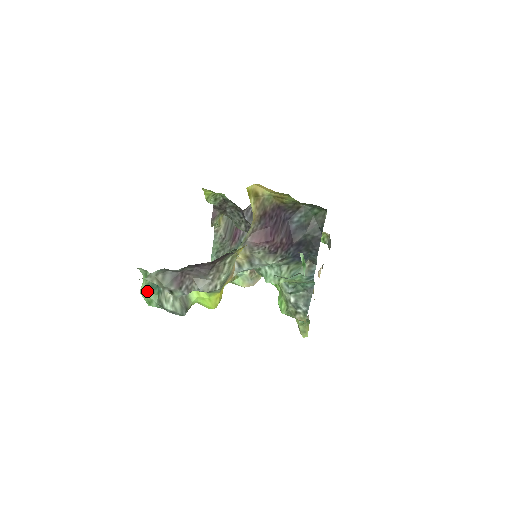
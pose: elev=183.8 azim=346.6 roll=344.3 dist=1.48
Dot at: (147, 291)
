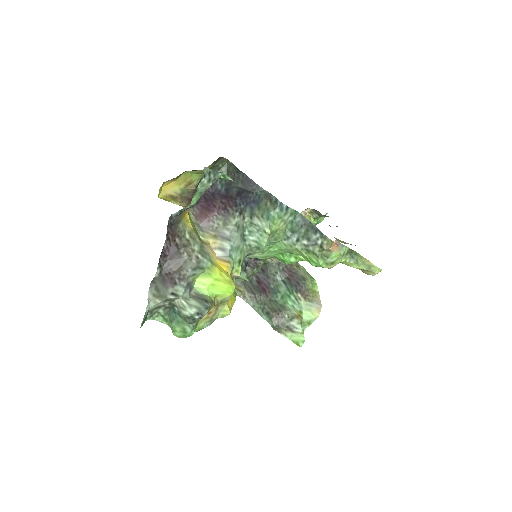
Dot at: (174, 326)
